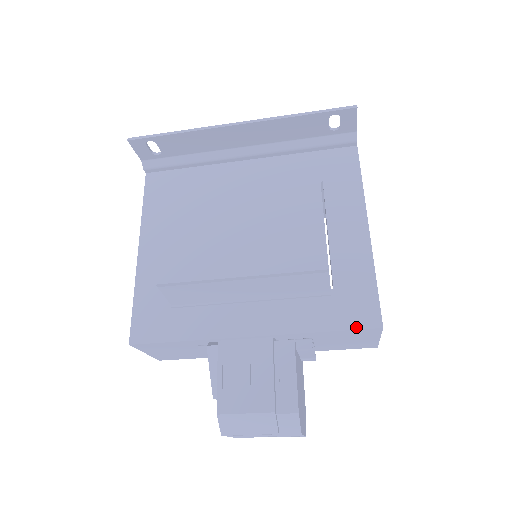
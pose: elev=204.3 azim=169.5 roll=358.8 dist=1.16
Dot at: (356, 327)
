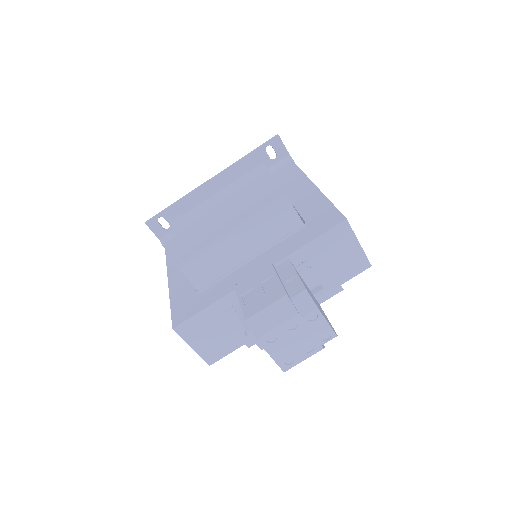
Dot at: (328, 229)
